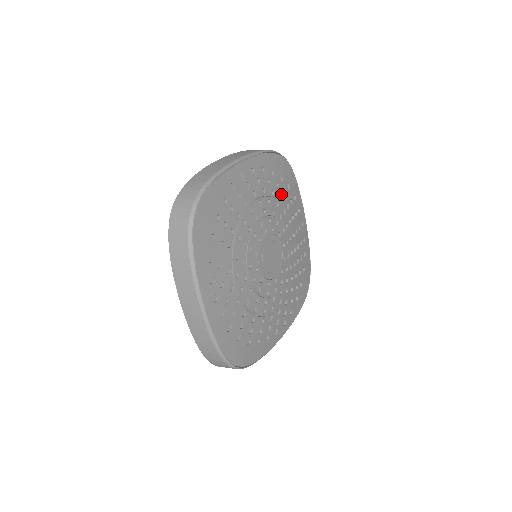
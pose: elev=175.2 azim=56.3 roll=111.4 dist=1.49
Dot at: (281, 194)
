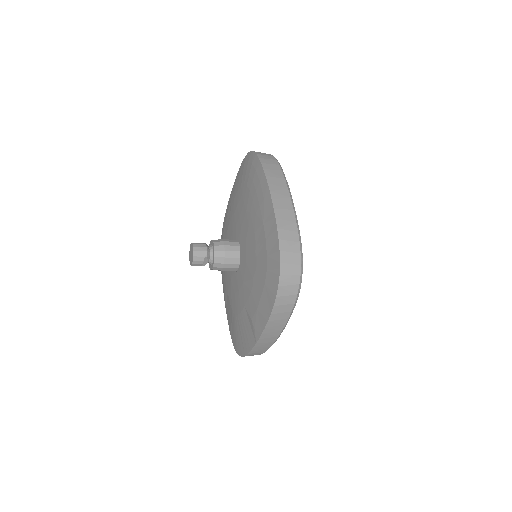
Dot at: occluded
